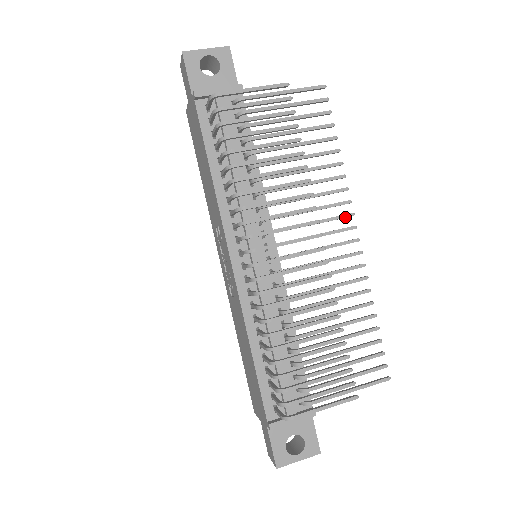
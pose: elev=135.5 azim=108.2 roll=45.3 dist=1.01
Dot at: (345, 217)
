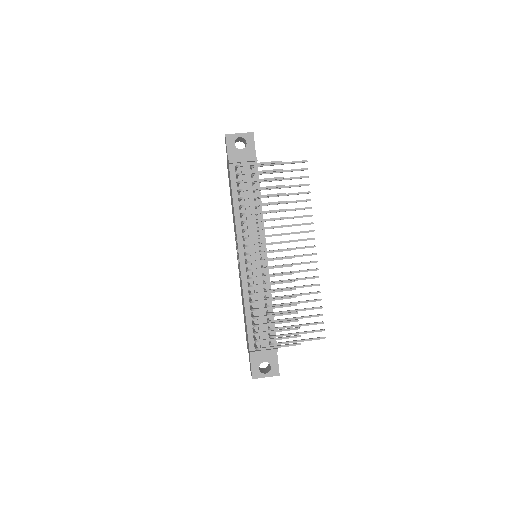
Dot at: occluded
